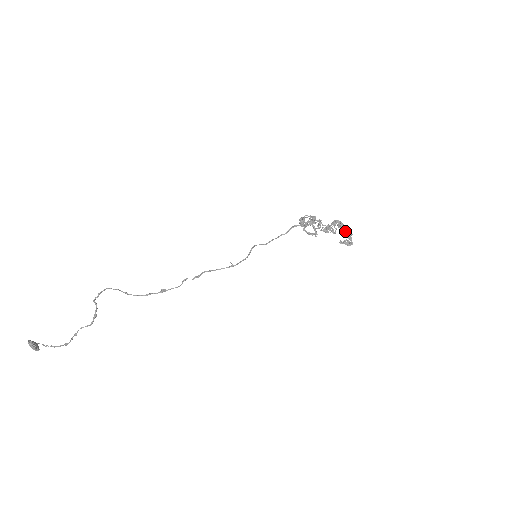
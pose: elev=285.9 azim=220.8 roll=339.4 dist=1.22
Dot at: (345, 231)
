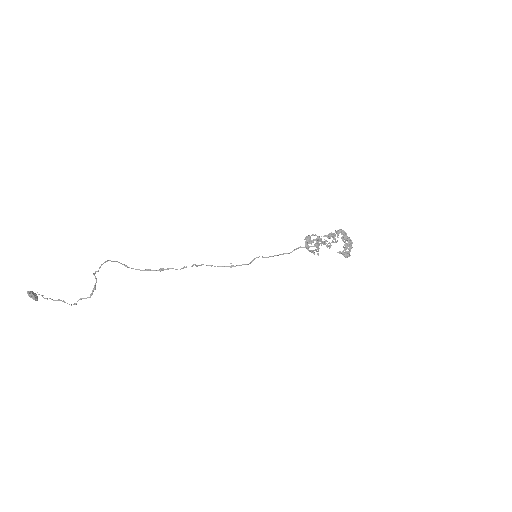
Dot at: (346, 243)
